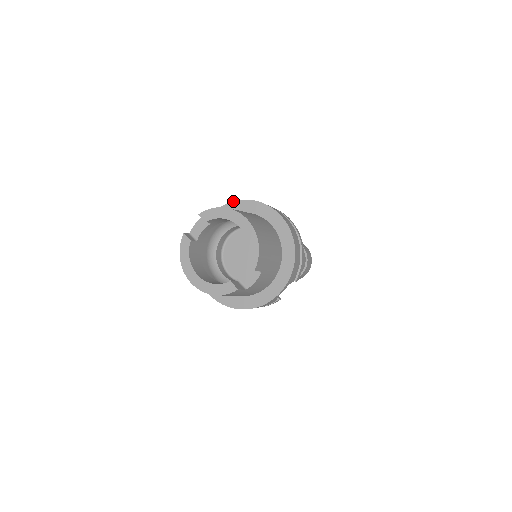
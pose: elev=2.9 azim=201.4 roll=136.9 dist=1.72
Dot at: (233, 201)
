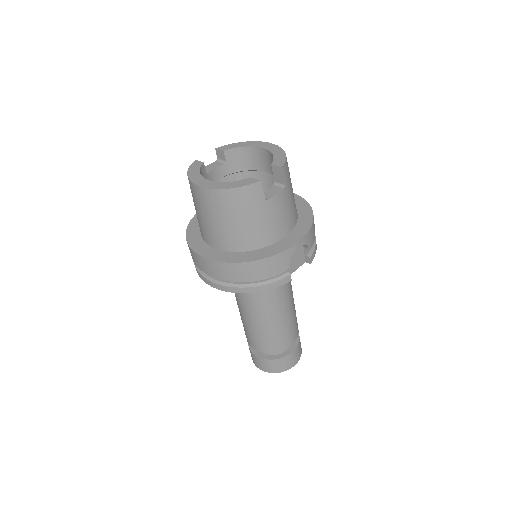
Dot at: occluded
